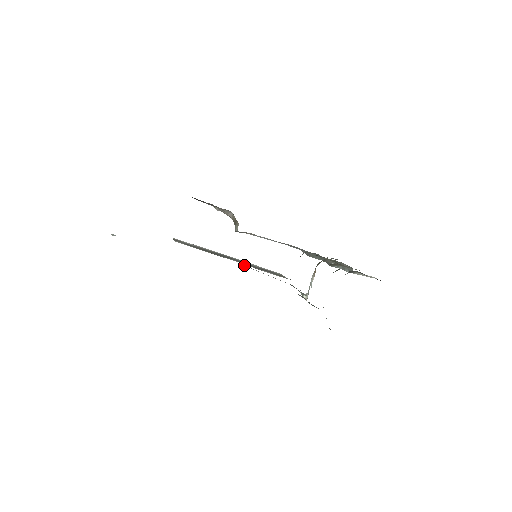
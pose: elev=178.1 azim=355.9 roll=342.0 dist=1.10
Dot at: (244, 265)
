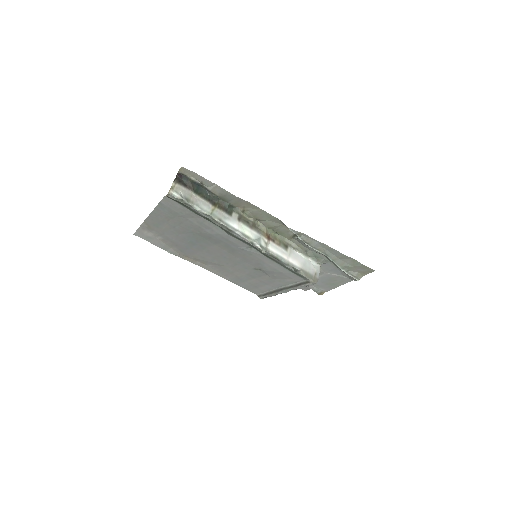
Dot at: (258, 268)
